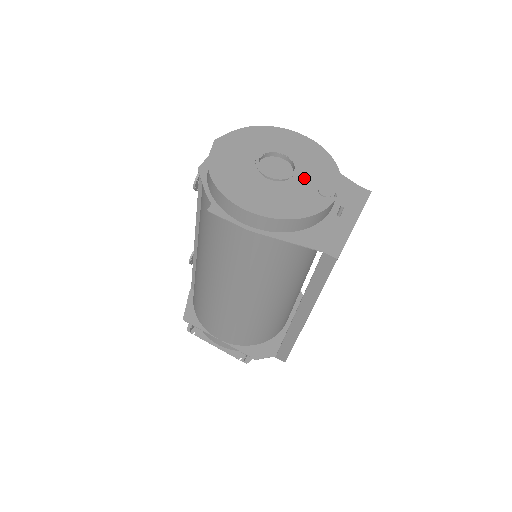
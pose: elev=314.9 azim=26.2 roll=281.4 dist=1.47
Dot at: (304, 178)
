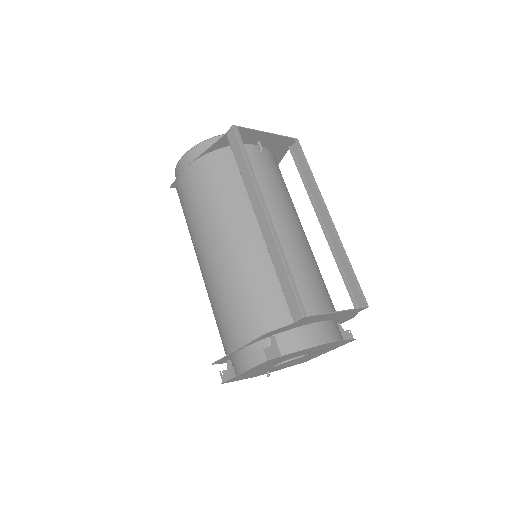
Dot at: occluded
